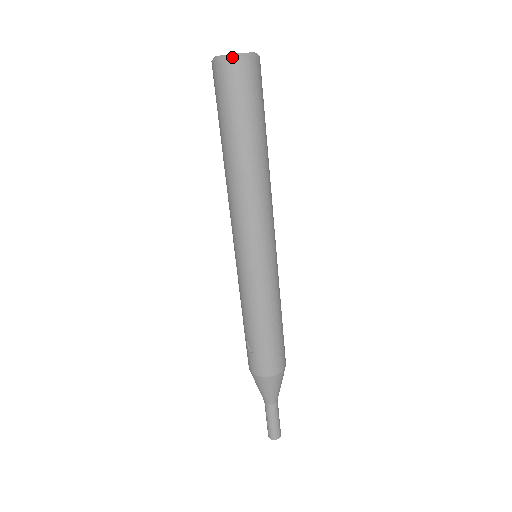
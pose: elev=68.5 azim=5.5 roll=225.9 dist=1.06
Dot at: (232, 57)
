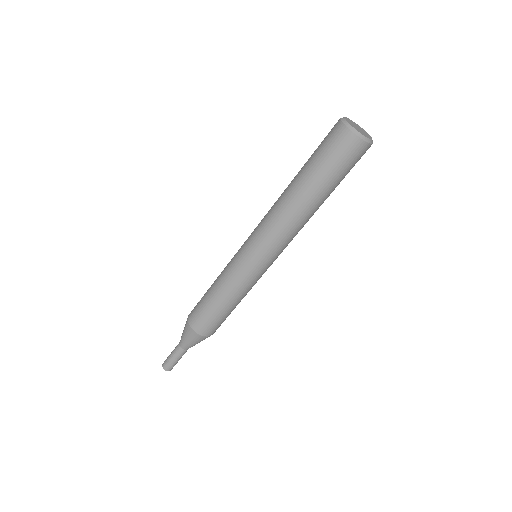
Dot at: (346, 124)
